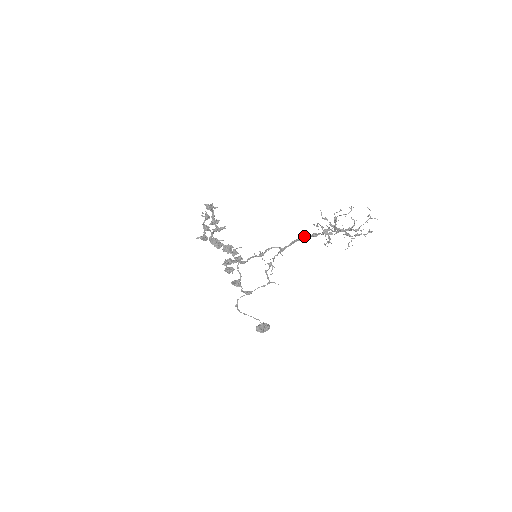
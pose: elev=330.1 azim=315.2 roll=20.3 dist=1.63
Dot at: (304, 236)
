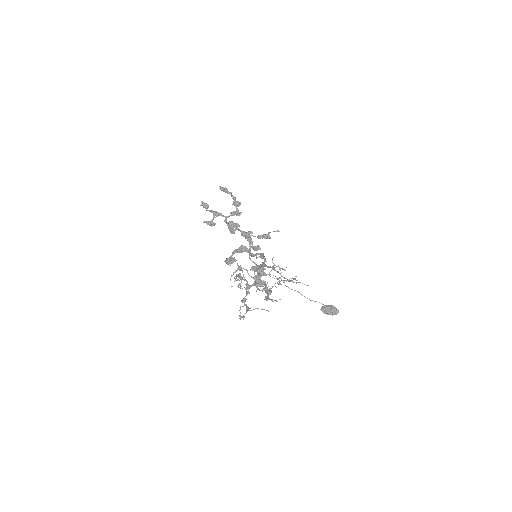
Dot at: (260, 267)
